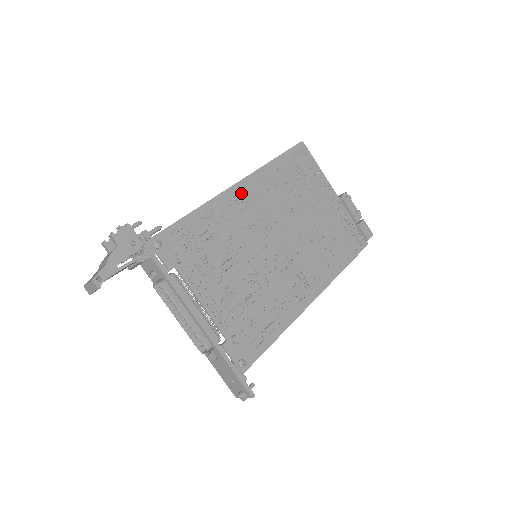
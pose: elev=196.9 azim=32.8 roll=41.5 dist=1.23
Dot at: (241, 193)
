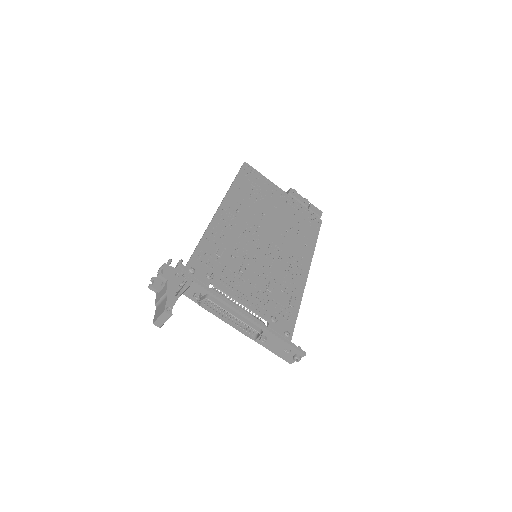
Dot at: (225, 214)
